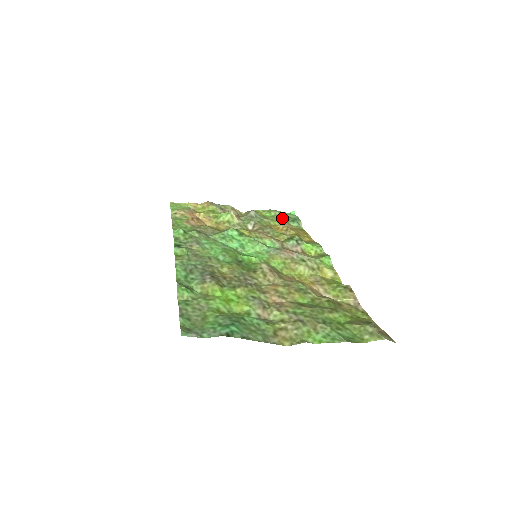
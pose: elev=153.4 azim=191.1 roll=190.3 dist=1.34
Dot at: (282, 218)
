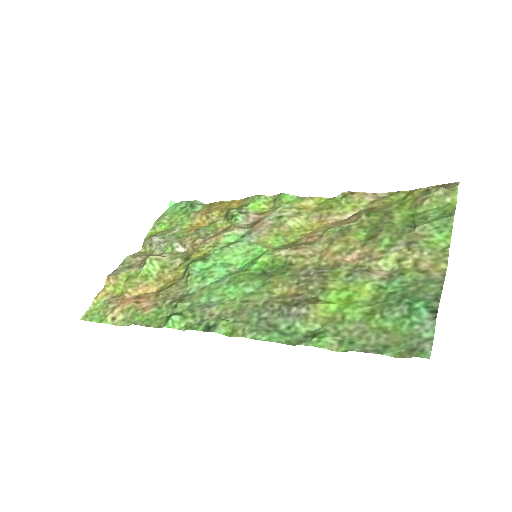
Dot at: (180, 215)
